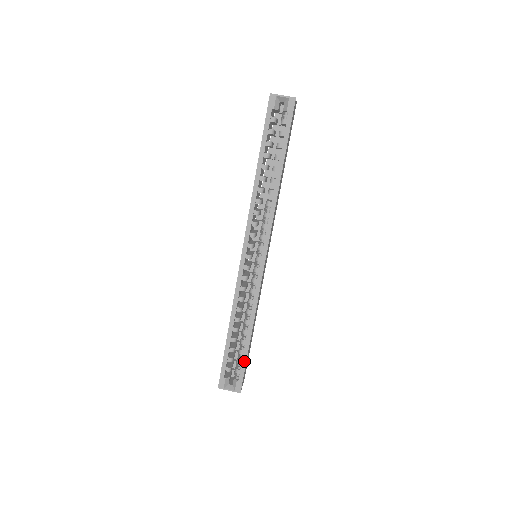
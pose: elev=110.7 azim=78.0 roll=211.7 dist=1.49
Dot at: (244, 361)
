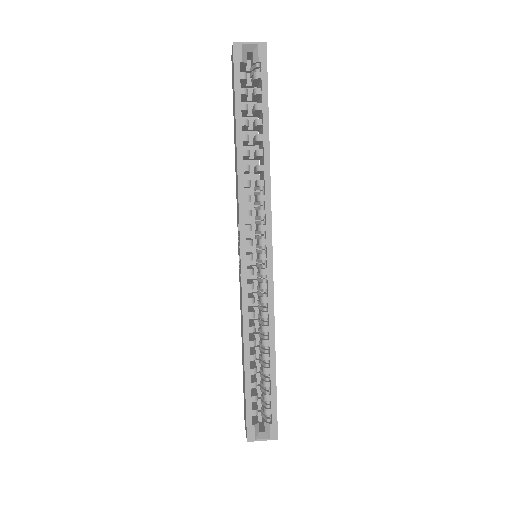
Dot at: (273, 395)
